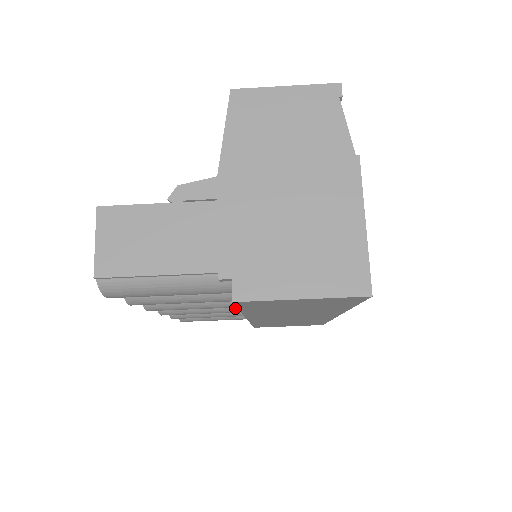
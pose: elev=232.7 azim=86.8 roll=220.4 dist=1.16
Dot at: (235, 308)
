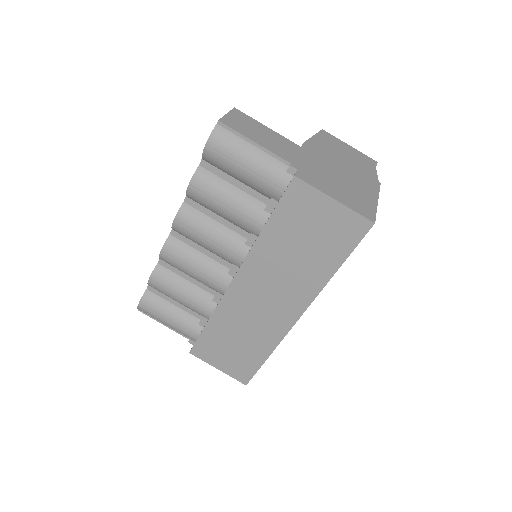
Dot at: (222, 276)
